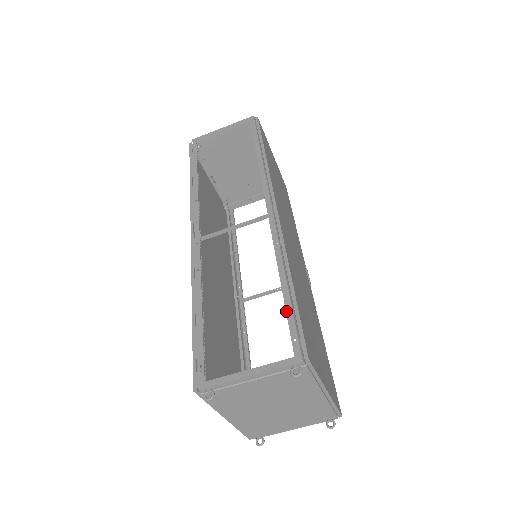
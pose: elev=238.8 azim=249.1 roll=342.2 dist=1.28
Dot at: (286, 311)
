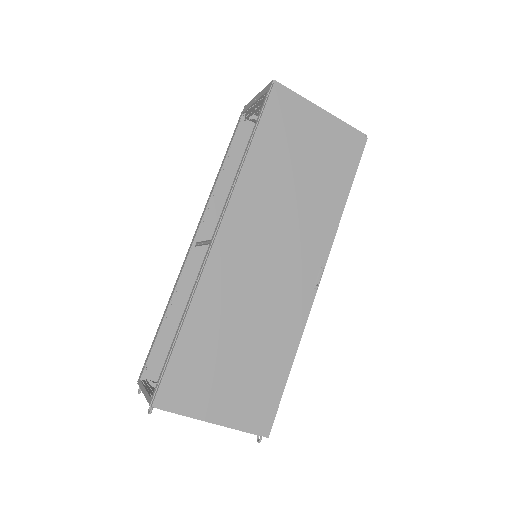
Dot at: (167, 355)
